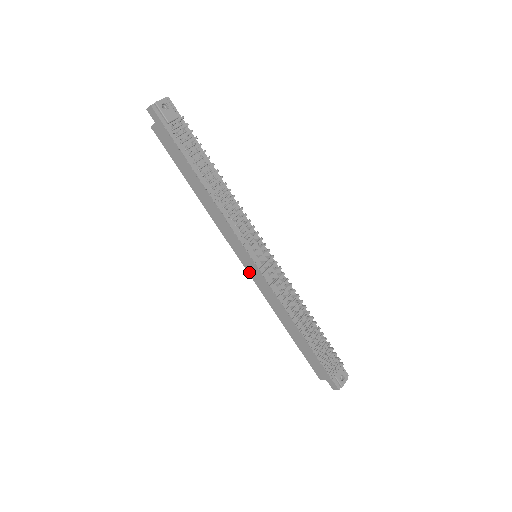
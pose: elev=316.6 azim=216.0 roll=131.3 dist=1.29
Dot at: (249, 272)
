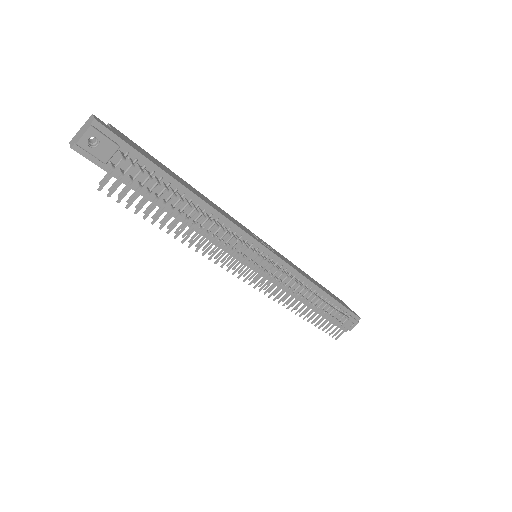
Dot at: occluded
